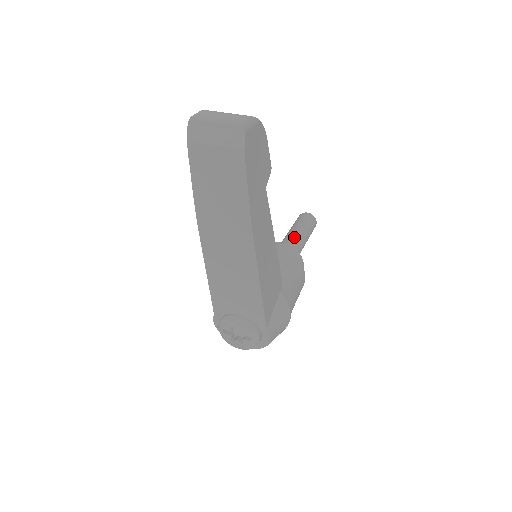
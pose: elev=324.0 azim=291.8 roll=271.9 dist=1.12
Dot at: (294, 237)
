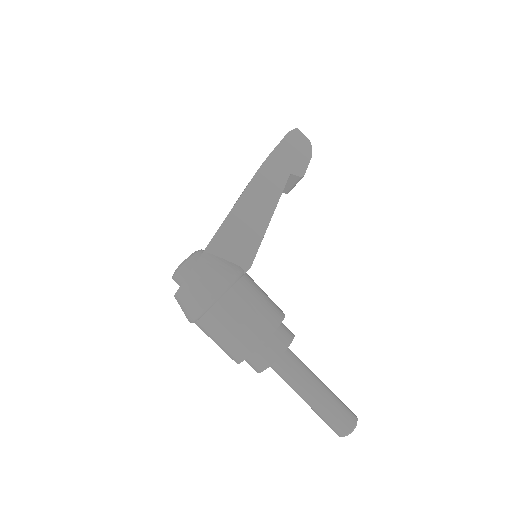
Dot at: (310, 370)
